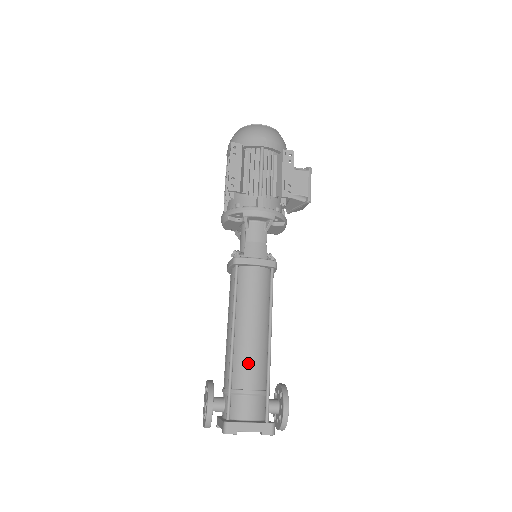
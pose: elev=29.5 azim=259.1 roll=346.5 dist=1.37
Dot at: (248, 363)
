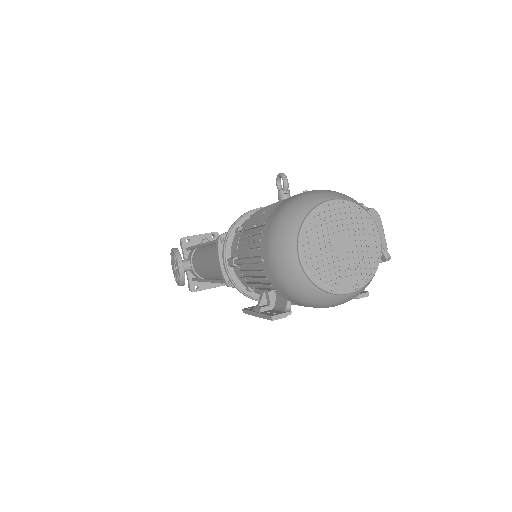
Dot at: occluded
